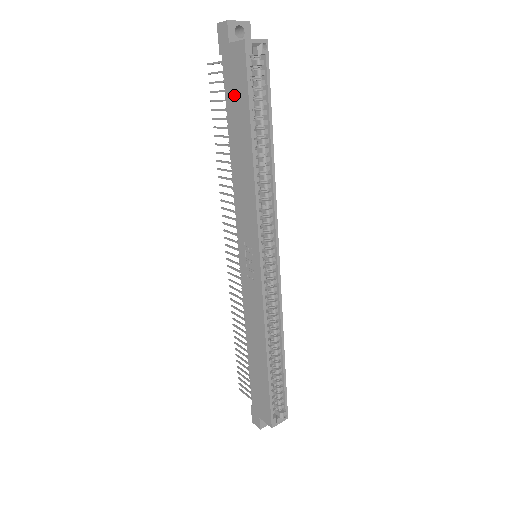
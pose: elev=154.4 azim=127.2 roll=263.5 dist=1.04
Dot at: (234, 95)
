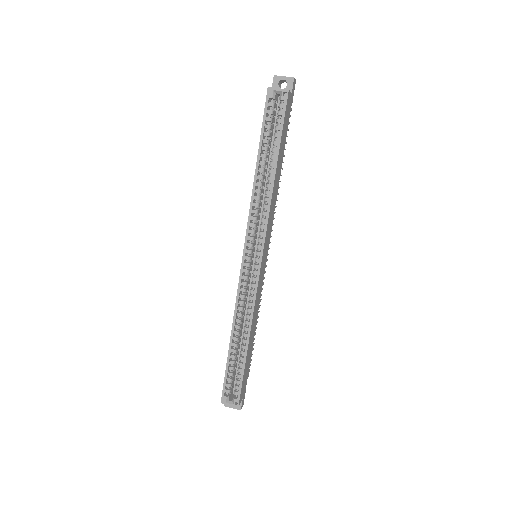
Dot at: occluded
